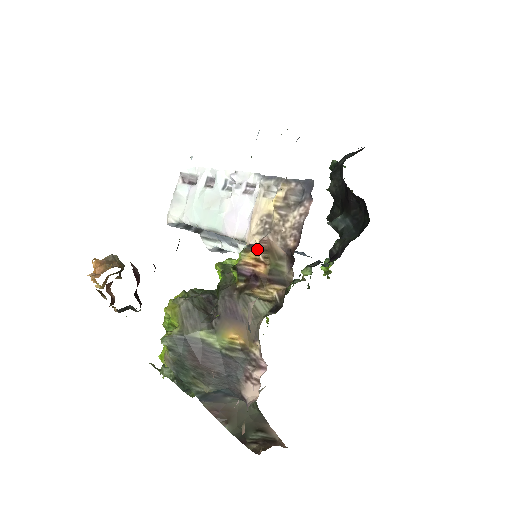
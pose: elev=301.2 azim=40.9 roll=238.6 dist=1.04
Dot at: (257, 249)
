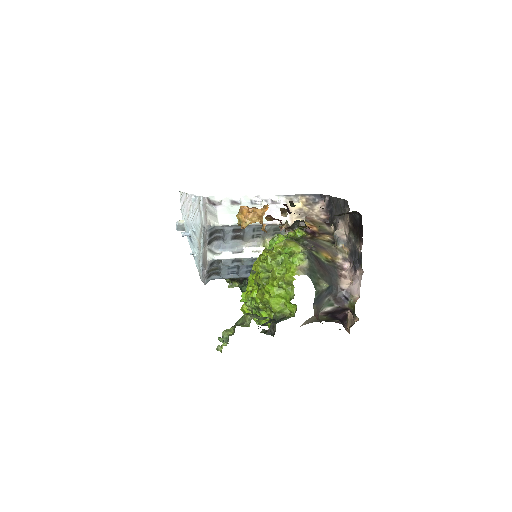
Dot at: (307, 221)
